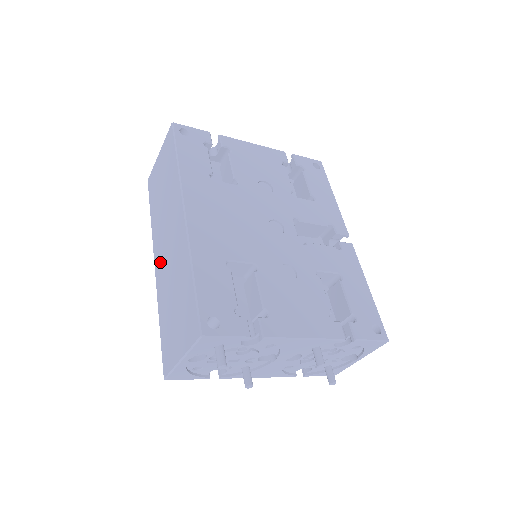
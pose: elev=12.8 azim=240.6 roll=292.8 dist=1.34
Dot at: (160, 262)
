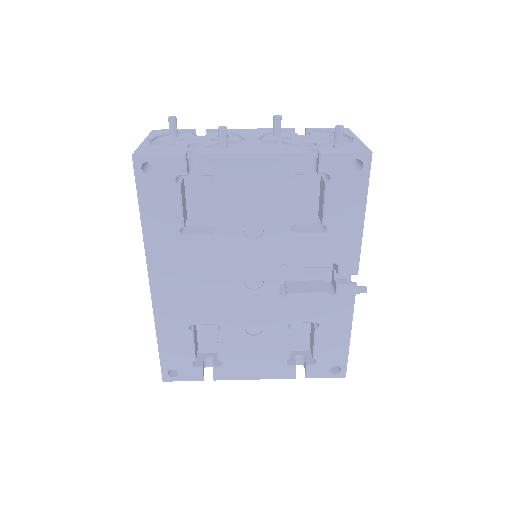
Dot at: occluded
